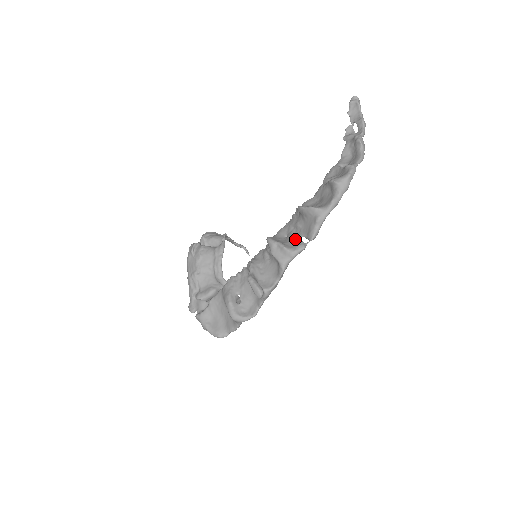
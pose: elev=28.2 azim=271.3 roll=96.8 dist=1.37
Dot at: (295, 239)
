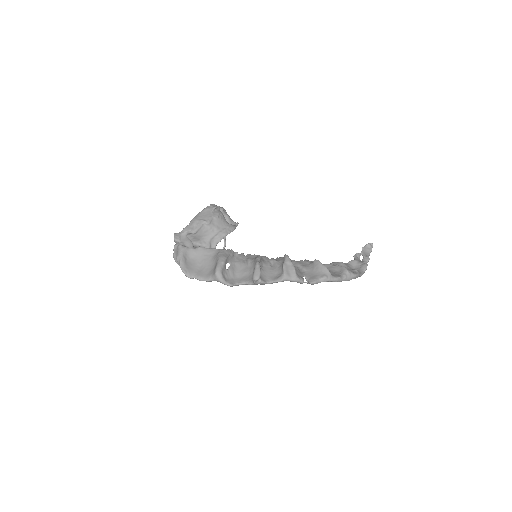
Dot at: (300, 273)
